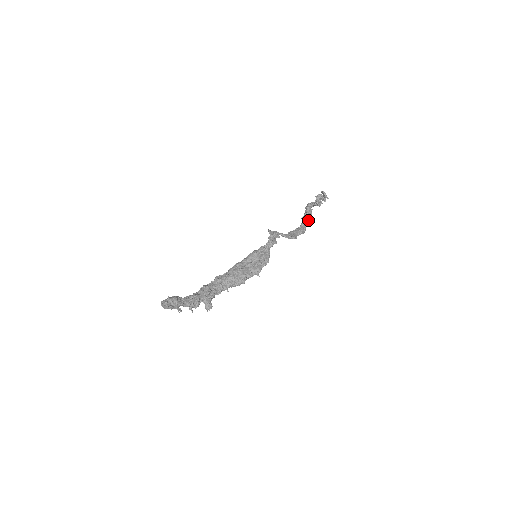
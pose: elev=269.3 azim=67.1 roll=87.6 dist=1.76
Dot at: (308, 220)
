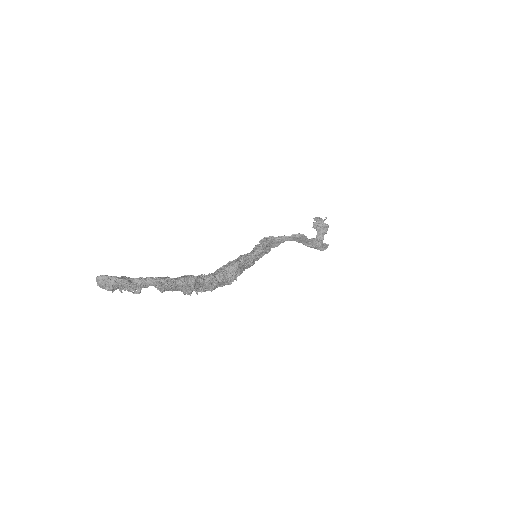
Dot at: (325, 245)
